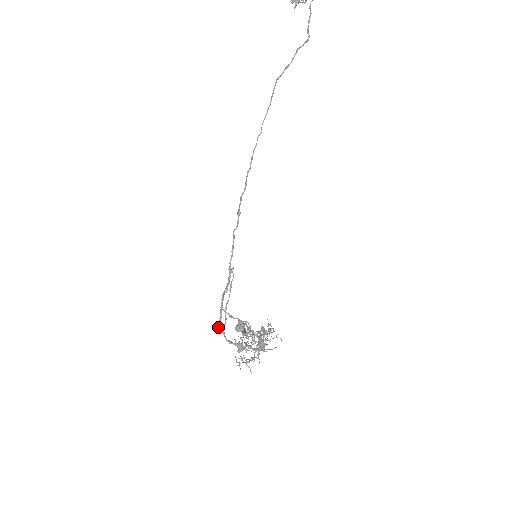
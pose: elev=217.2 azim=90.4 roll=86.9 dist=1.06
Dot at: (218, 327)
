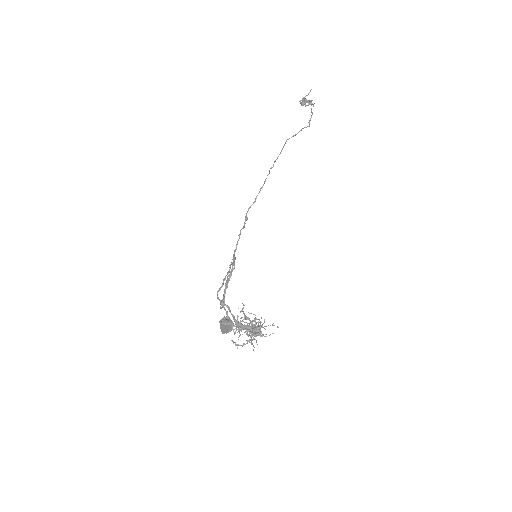
Dot at: (222, 301)
